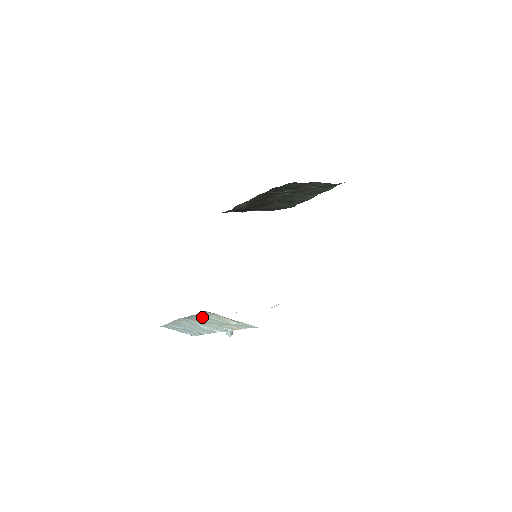
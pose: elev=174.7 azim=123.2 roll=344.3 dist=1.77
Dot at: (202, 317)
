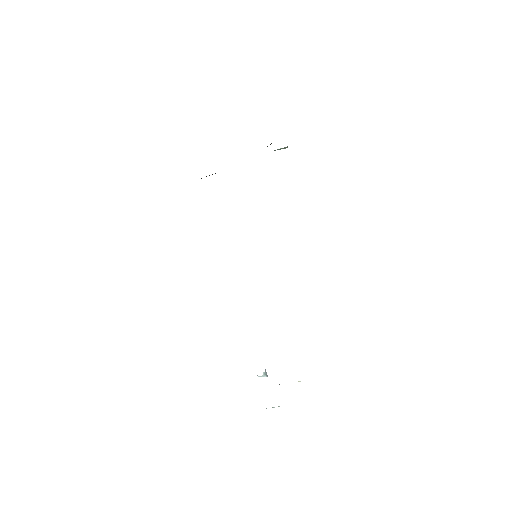
Dot at: occluded
